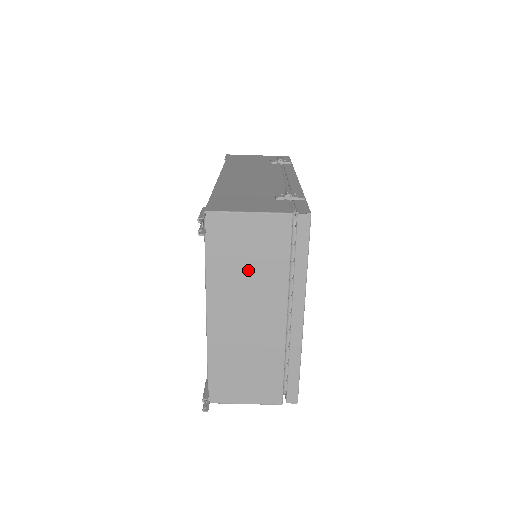
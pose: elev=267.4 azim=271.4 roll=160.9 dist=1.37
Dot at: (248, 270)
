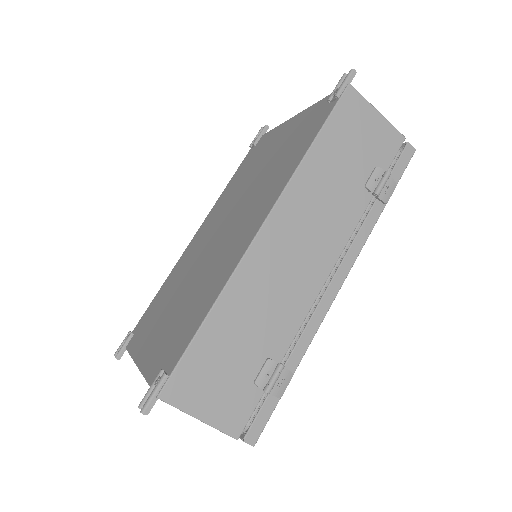
Dot at: occluded
